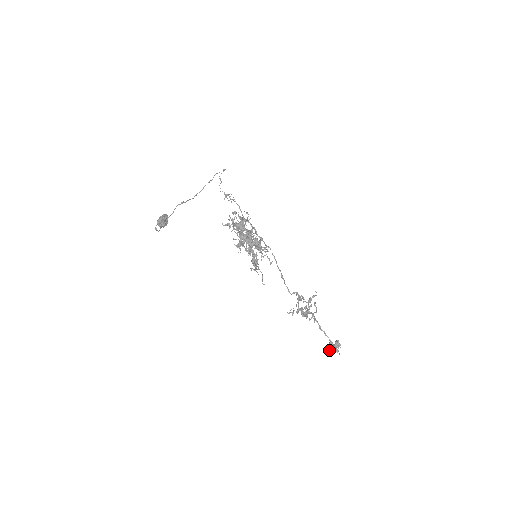
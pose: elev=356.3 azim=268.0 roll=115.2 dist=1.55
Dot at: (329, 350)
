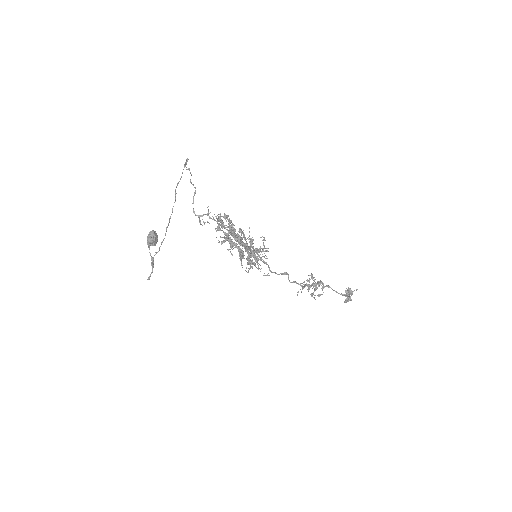
Dot at: occluded
